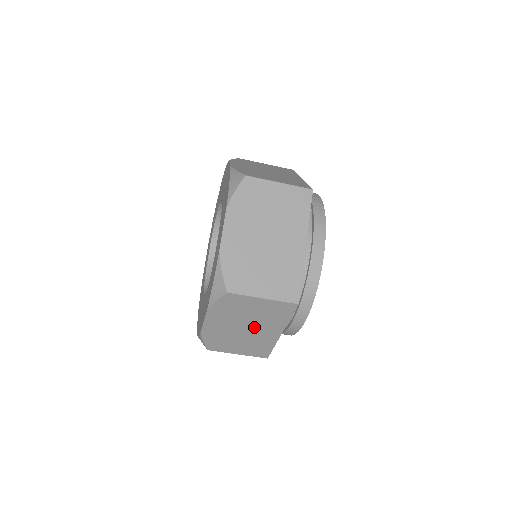
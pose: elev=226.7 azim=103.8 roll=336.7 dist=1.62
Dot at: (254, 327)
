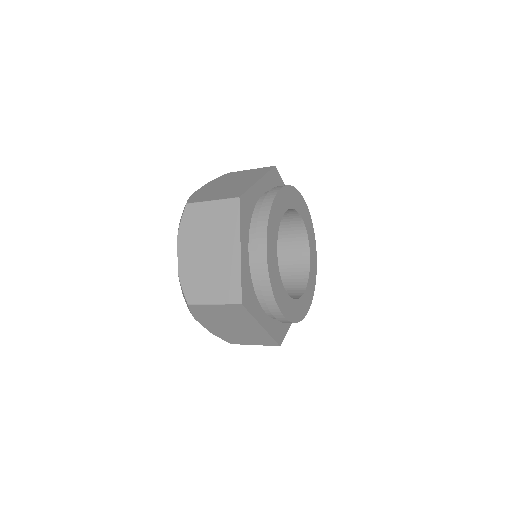
Dot at: occluded
